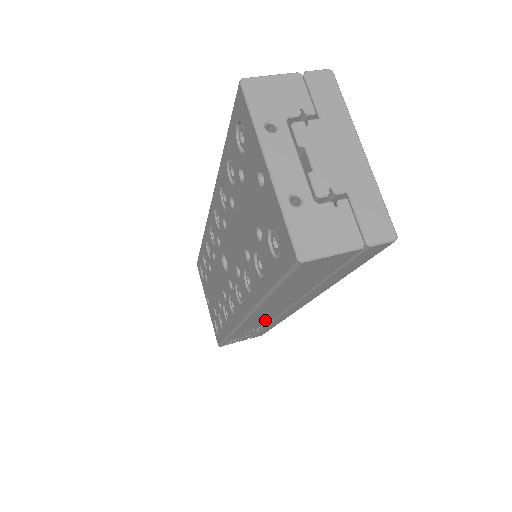
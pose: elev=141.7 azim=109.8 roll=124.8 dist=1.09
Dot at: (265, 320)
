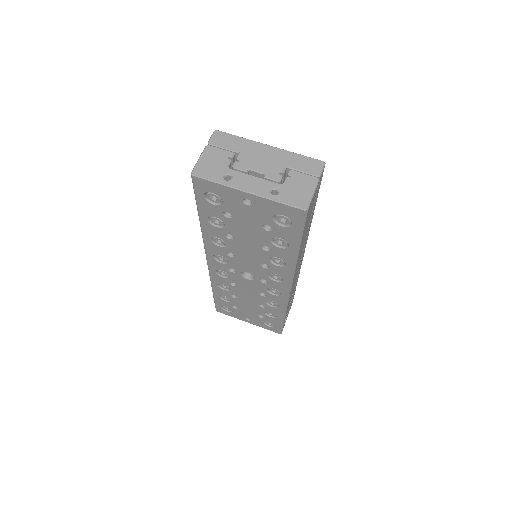
Dot at: (295, 280)
